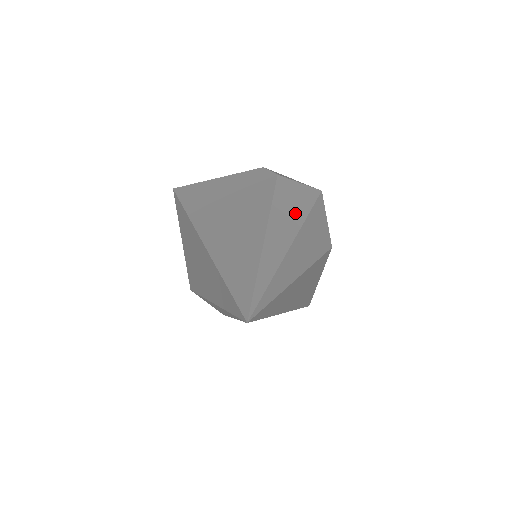
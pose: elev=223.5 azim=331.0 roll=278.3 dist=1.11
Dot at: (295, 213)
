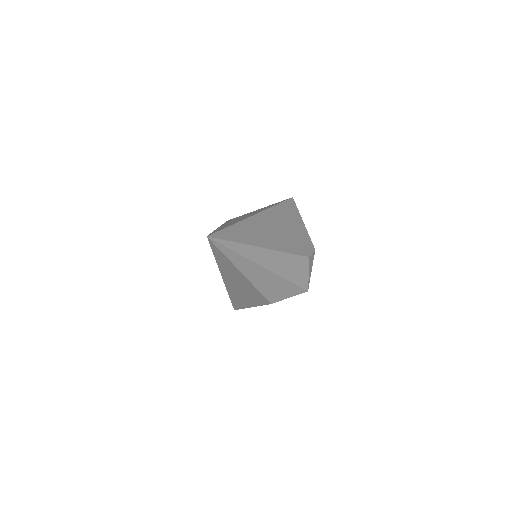
Dot at: (284, 269)
